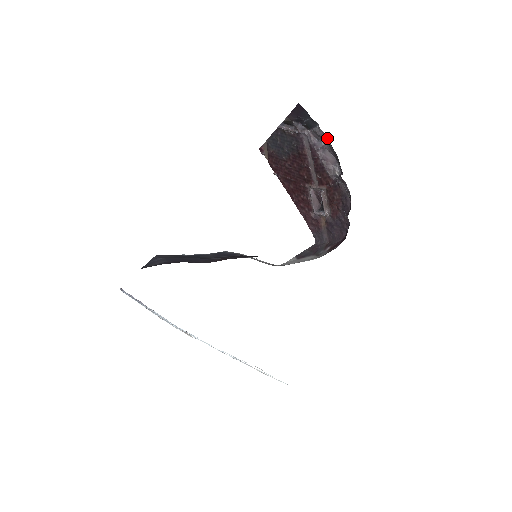
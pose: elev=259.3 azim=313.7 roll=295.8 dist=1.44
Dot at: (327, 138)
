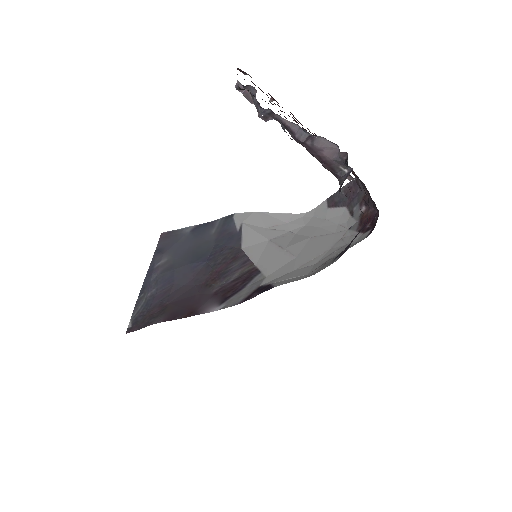
Dot at: occluded
